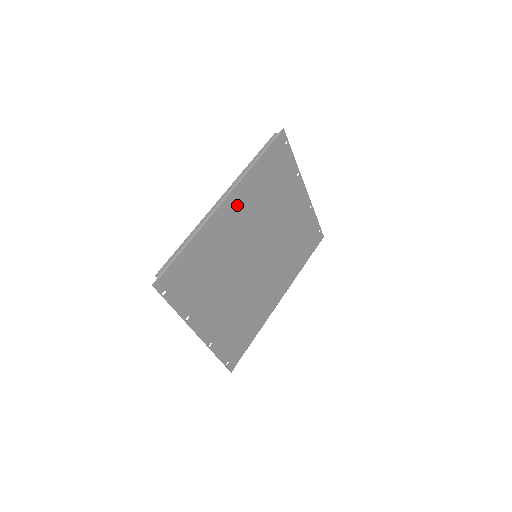
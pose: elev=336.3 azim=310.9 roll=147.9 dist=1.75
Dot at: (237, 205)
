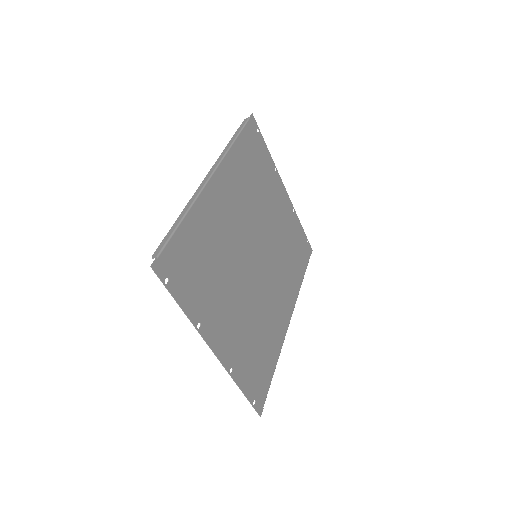
Dot at: (226, 186)
